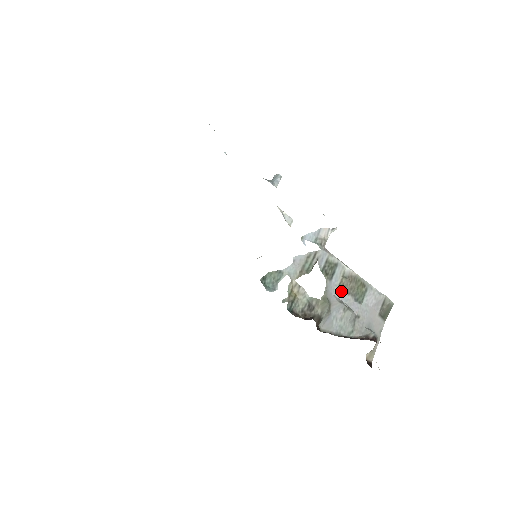
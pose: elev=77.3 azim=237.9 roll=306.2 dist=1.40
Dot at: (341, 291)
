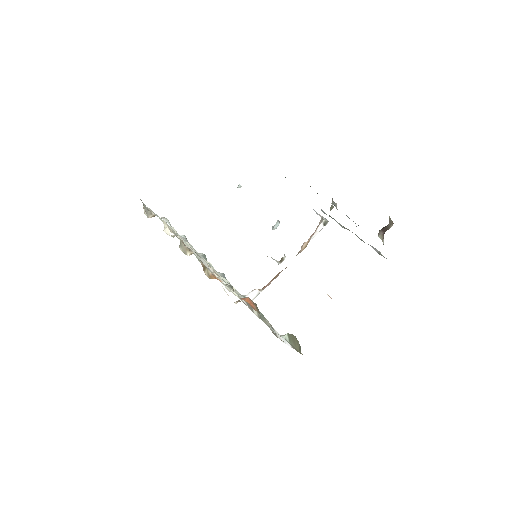
Dot at: occluded
